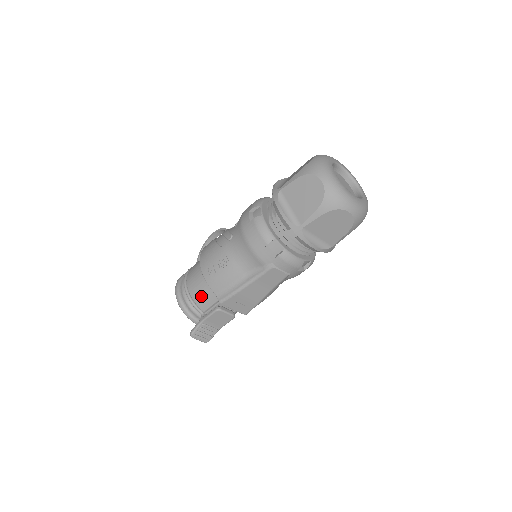
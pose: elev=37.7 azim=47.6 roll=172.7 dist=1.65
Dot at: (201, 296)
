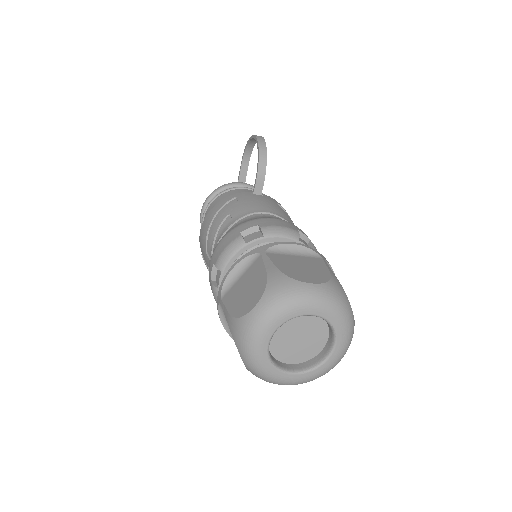
Dot at: occluded
